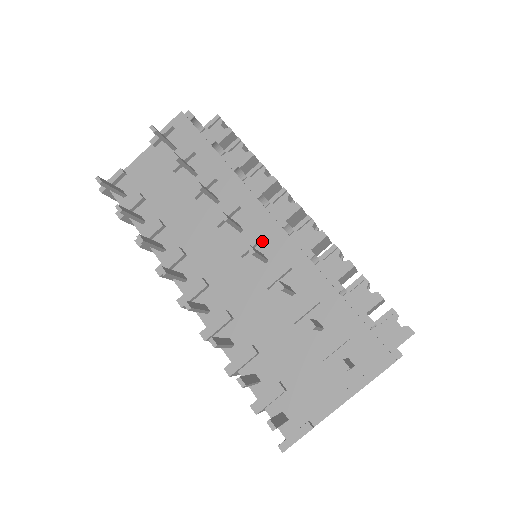
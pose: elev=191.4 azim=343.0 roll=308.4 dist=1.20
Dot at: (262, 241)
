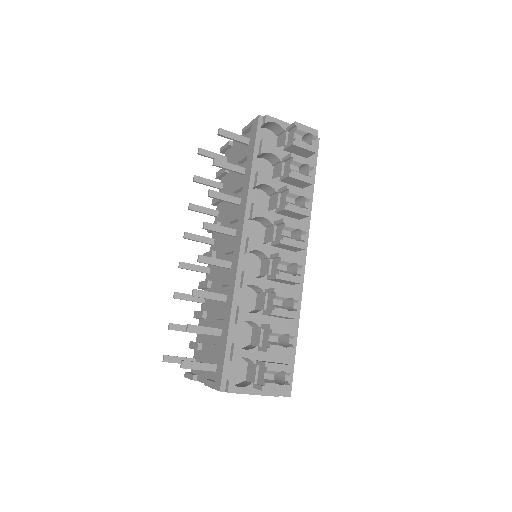
Dot at: occluded
